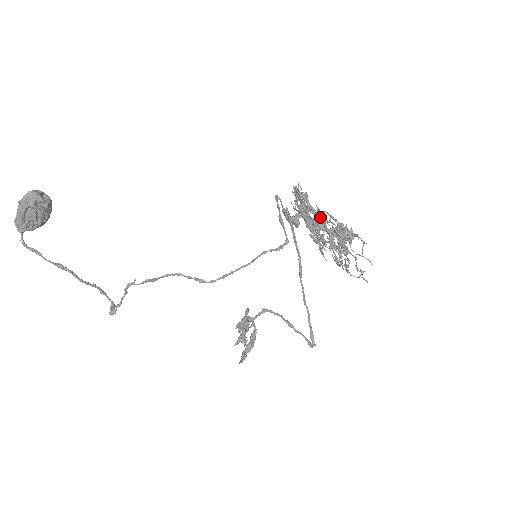
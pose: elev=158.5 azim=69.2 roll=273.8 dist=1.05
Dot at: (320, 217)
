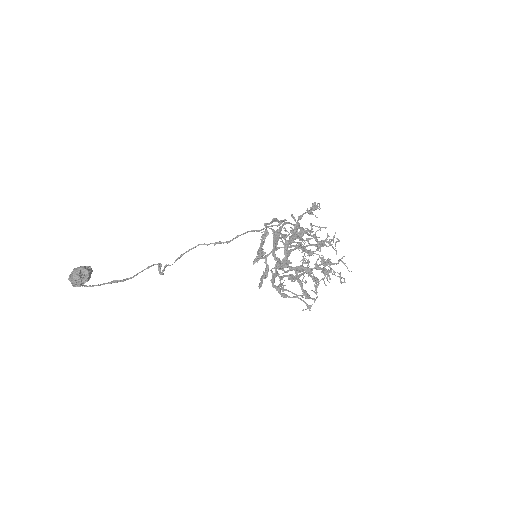
Dot at: occluded
